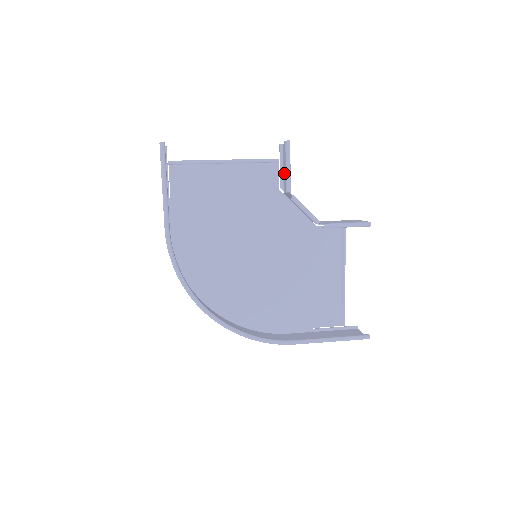
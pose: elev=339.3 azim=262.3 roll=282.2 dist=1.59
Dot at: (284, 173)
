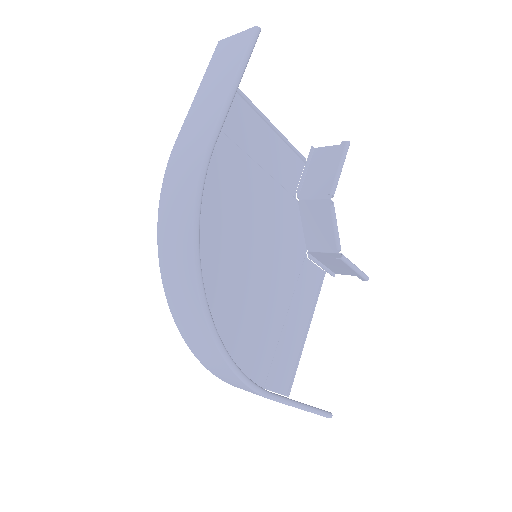
Dot at: (310, 177)
